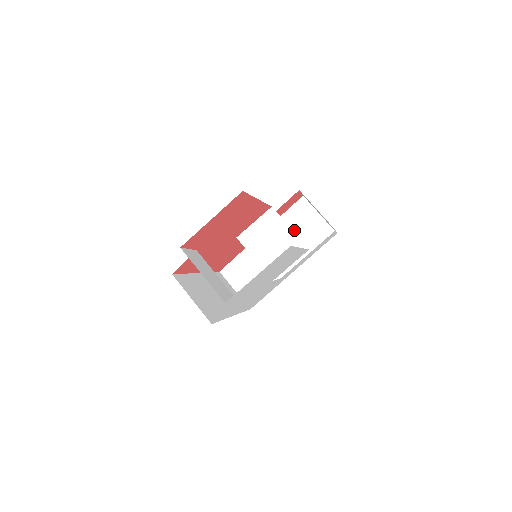
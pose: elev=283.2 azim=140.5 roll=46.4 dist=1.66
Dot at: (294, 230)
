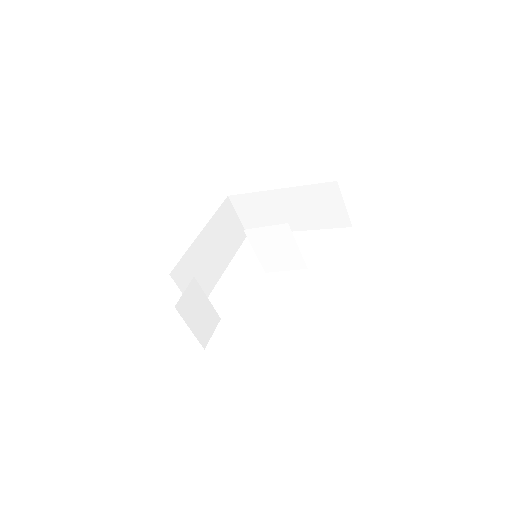
Dot at: (313, 203)
